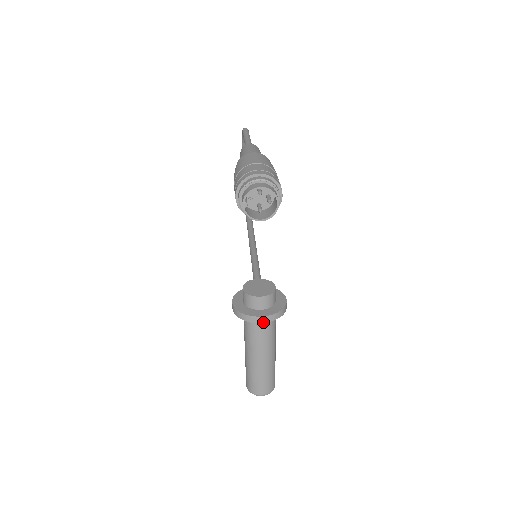
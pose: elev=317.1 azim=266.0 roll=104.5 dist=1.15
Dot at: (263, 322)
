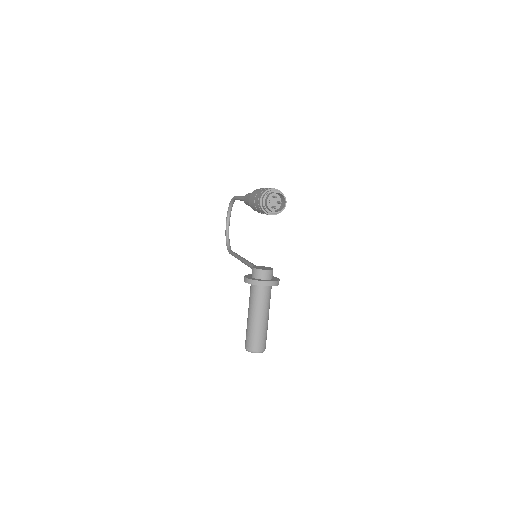
Dot at: occluded
